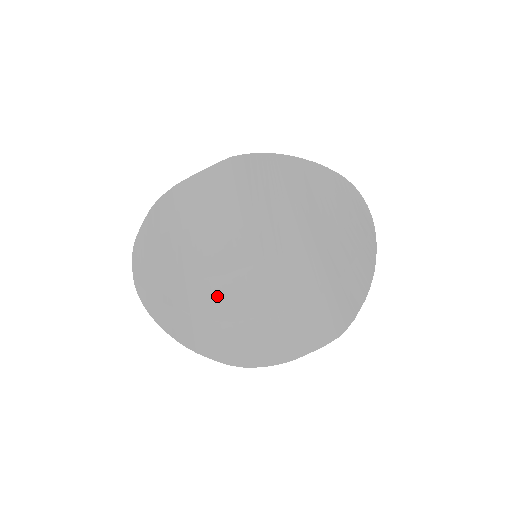
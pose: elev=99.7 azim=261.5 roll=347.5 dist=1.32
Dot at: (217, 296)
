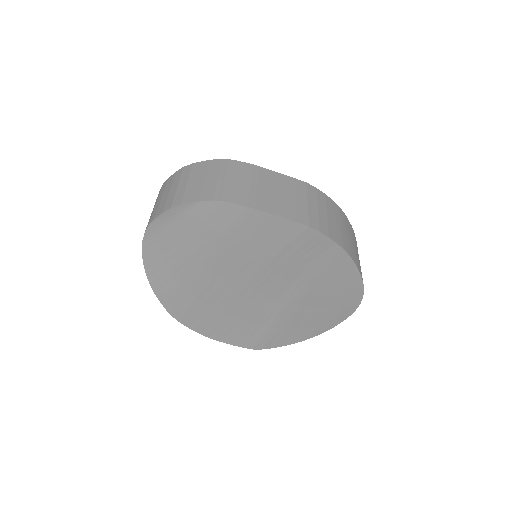
Dot at: (202, 281)
